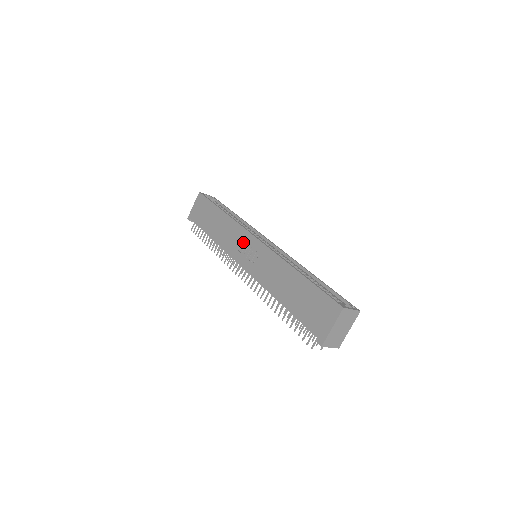
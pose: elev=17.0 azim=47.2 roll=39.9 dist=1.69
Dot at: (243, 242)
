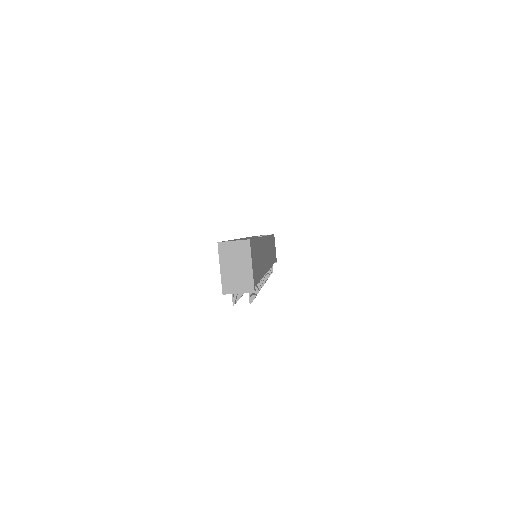
Dot at: occluded
